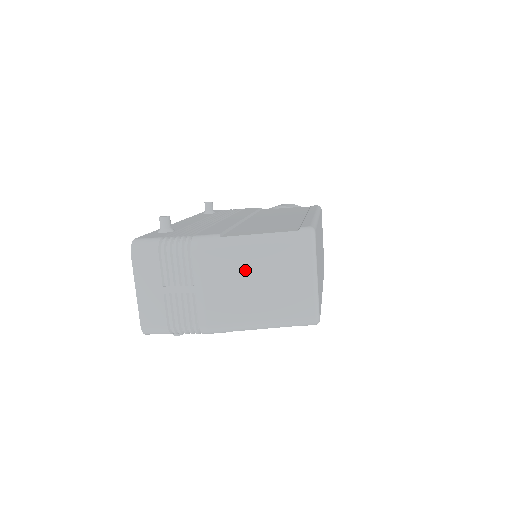
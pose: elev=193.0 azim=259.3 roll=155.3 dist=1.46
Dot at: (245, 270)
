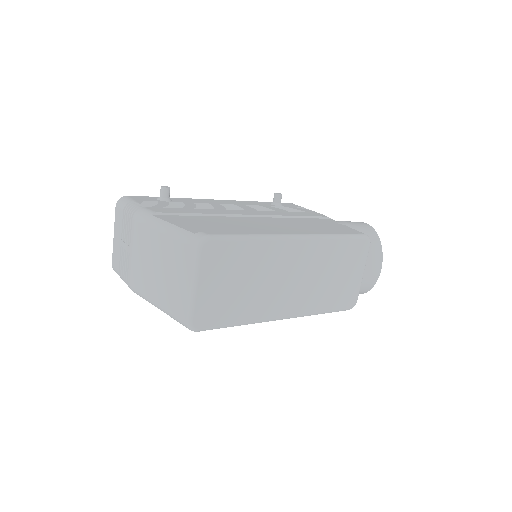
Dot at: (154, 251)
